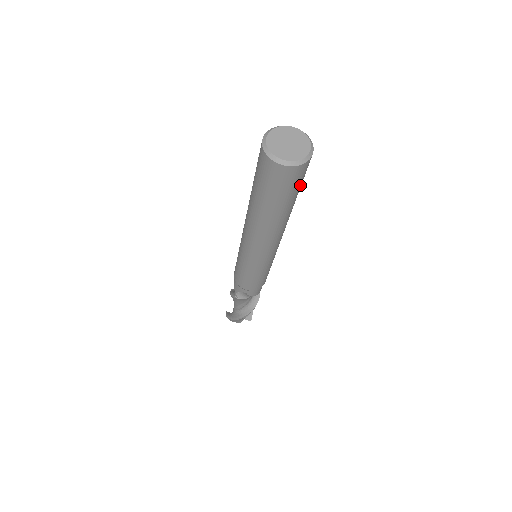
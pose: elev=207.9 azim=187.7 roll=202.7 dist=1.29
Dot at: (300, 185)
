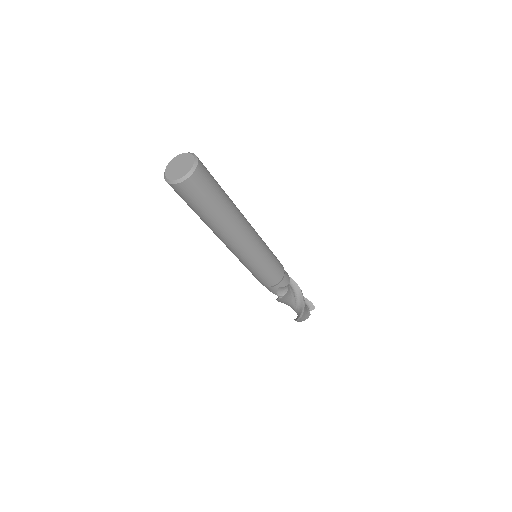
Dot at: (214, 181)
